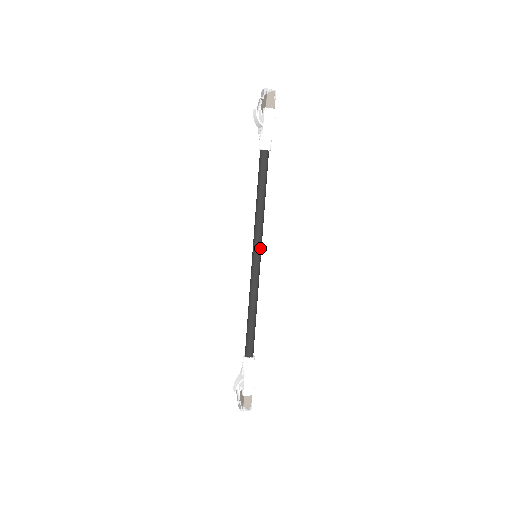
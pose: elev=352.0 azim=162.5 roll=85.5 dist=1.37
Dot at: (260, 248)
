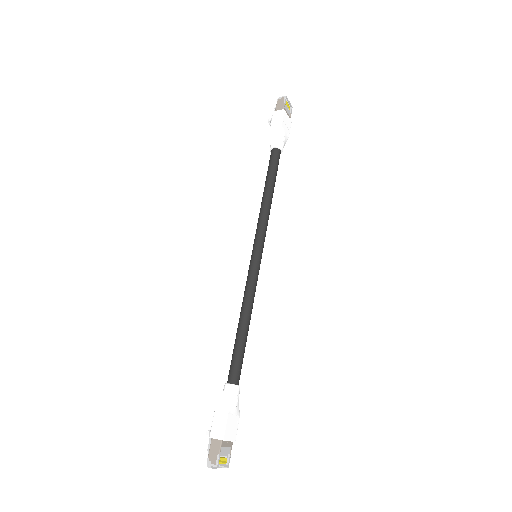
Dot at: (258, 245)
